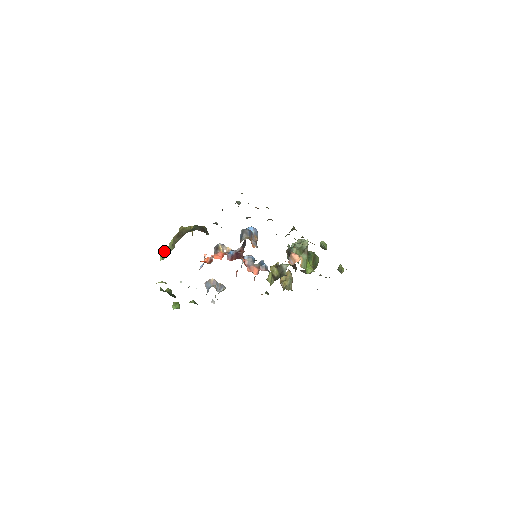
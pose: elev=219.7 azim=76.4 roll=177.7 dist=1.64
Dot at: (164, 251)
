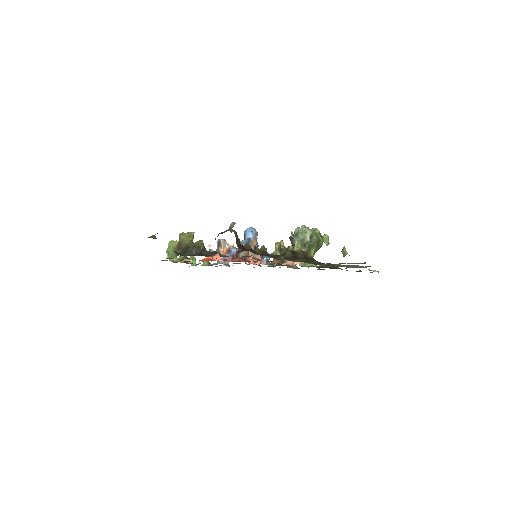
Dot at: (169, 249)
